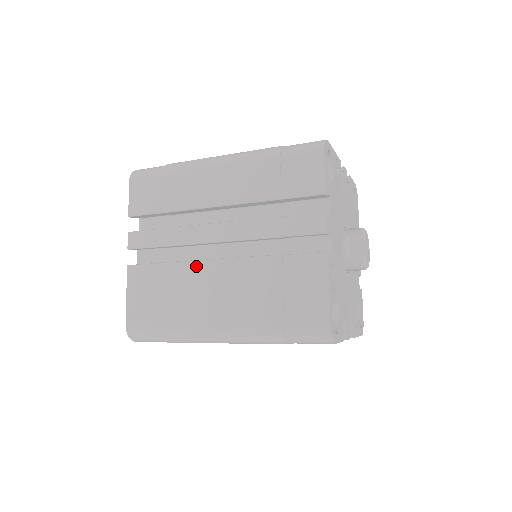
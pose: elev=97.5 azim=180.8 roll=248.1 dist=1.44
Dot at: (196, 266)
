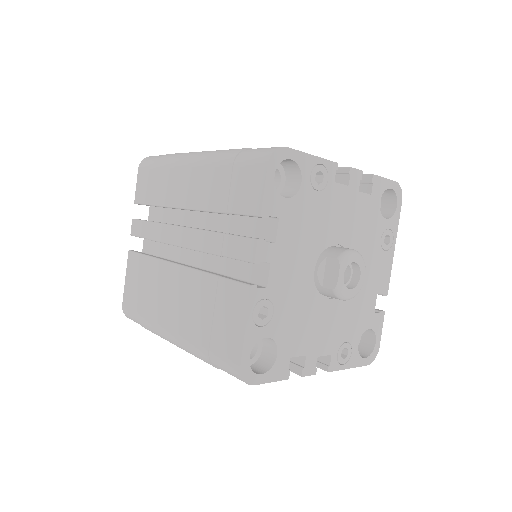
Dot at: (164, 266)
